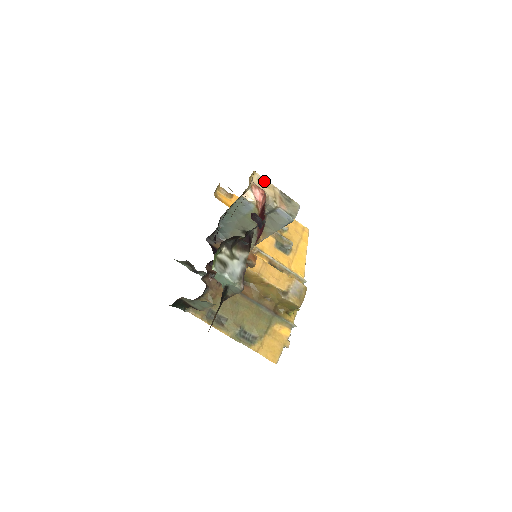
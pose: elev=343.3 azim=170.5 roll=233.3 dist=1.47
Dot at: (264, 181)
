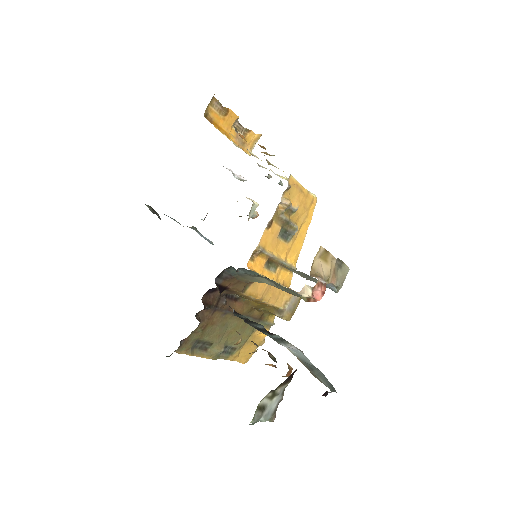
Dot at: (325, 254)
